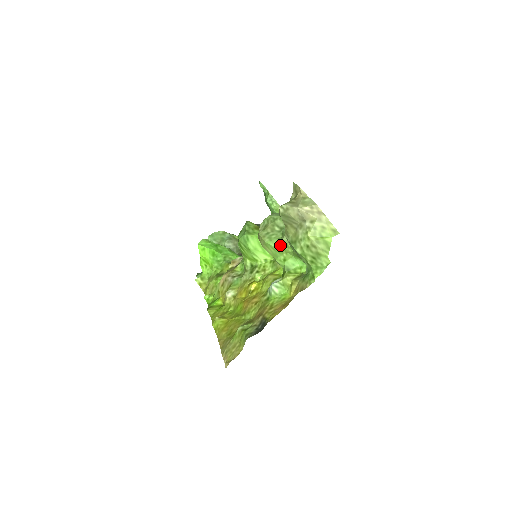
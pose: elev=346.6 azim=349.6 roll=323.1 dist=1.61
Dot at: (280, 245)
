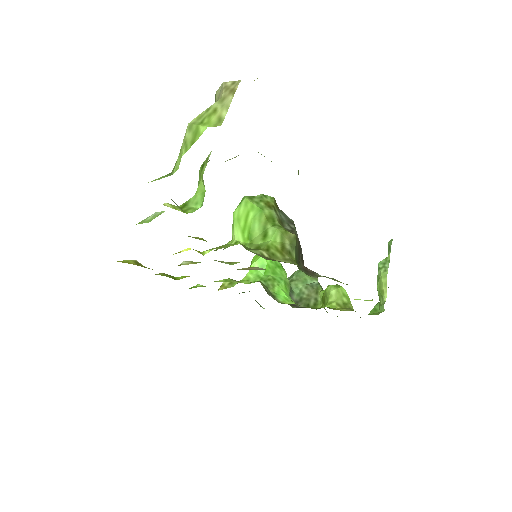
Dot at: (204, 164)
